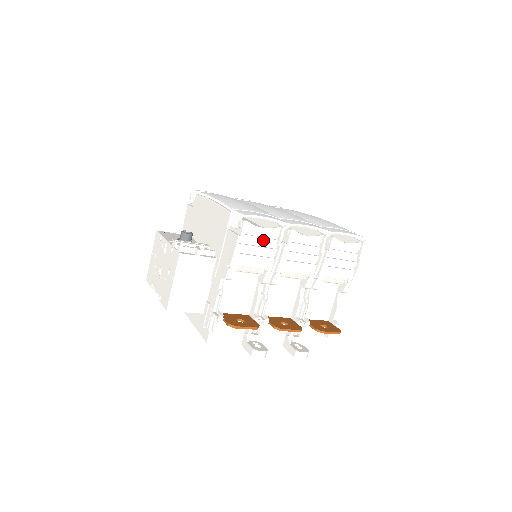
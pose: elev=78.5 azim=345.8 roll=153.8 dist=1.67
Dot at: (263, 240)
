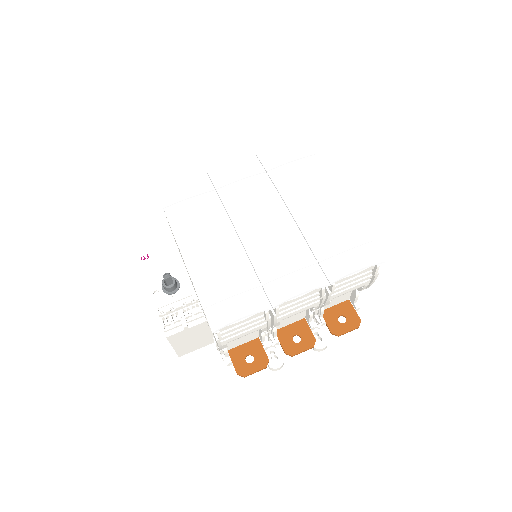
Dot at: (247, 324)
